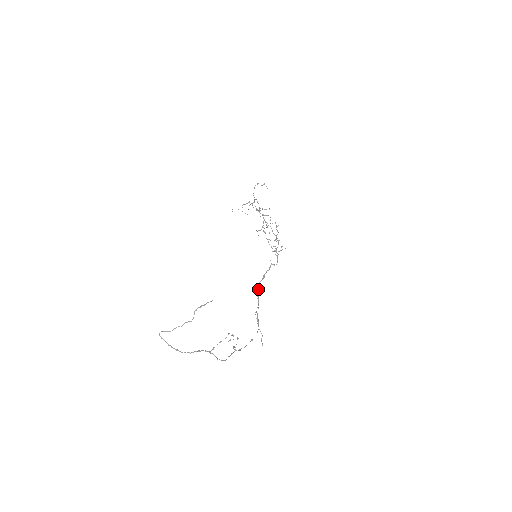
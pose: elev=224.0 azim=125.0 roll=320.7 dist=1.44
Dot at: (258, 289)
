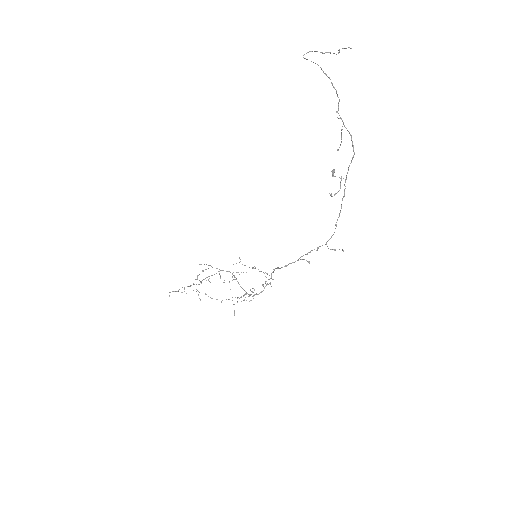
Dot at: (278, 267)
